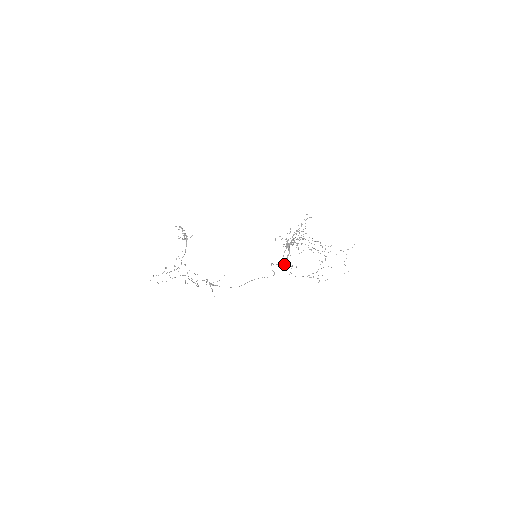
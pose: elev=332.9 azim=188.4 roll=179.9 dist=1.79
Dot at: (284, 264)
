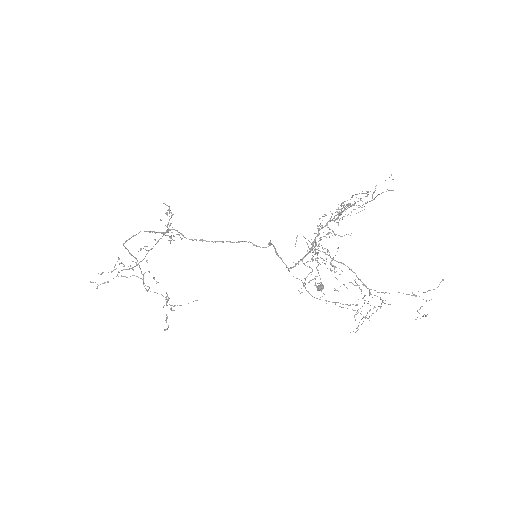
Dot at: (297, 263)
